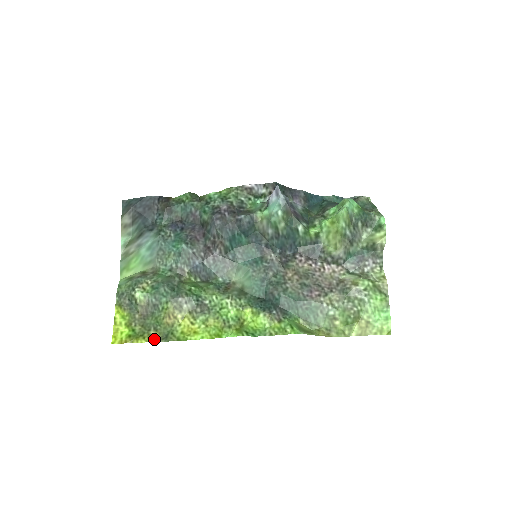
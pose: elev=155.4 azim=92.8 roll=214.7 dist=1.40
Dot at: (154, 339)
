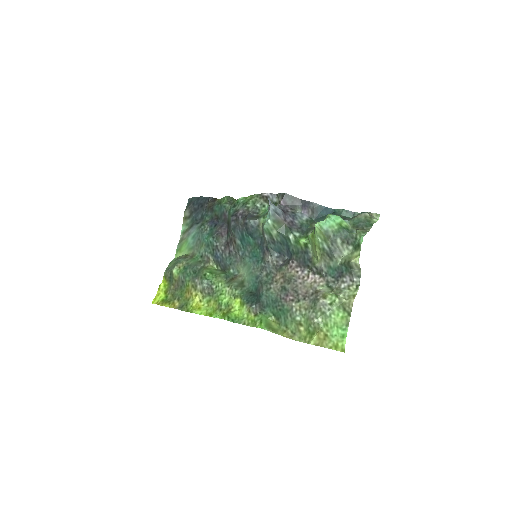
Dot at: (174, 306)
